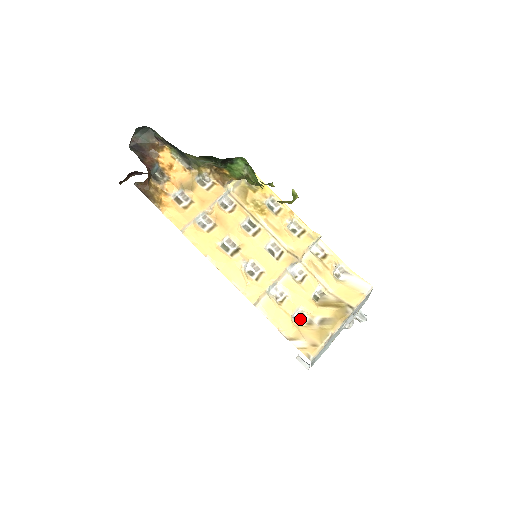
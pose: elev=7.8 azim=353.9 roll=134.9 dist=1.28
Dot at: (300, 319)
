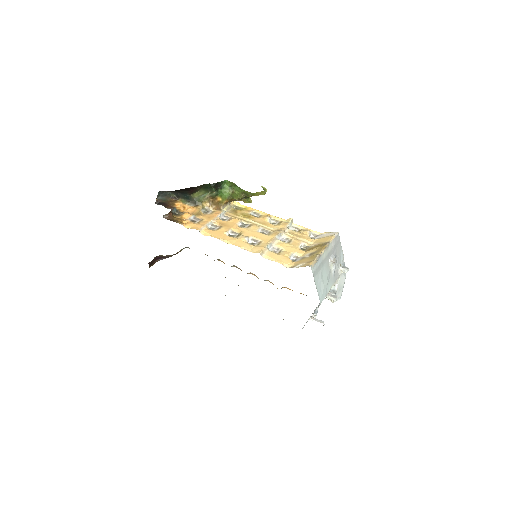
Dot at: (296, 259)
